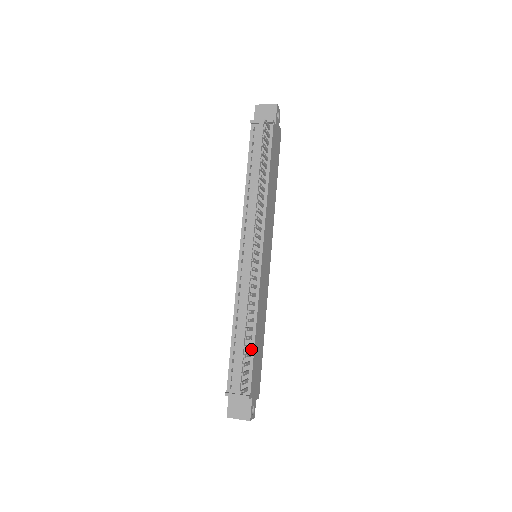
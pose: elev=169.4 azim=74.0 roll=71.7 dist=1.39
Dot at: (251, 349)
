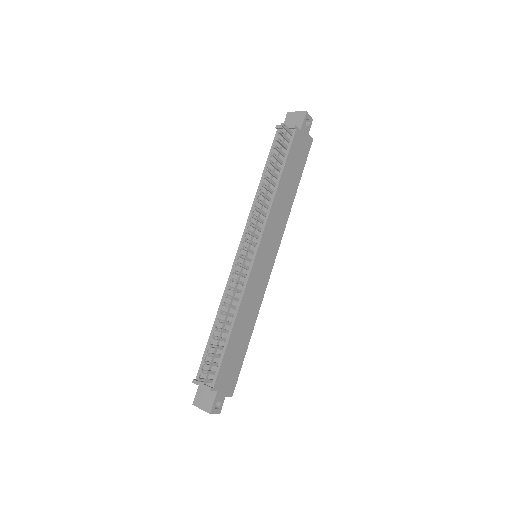
Dot at: (225, 343)
